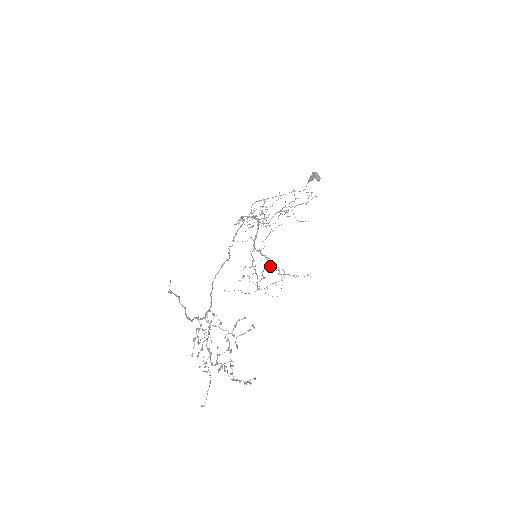
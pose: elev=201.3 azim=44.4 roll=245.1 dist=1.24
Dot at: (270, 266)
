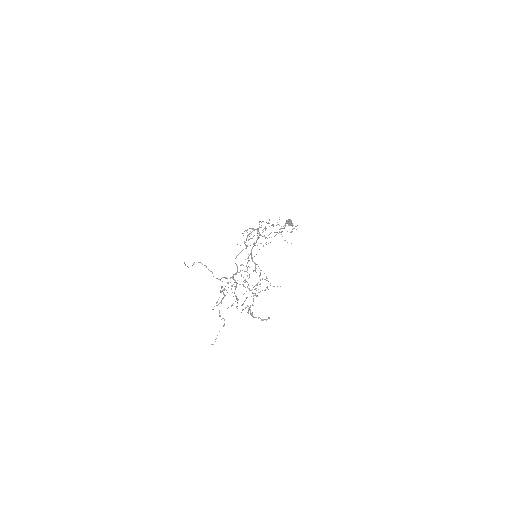
Dot at: (255, 271)
